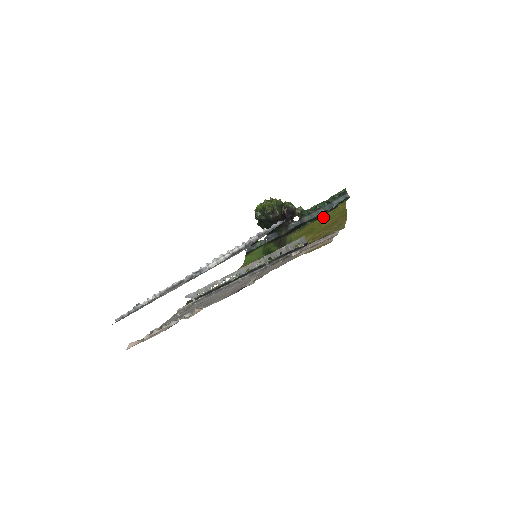
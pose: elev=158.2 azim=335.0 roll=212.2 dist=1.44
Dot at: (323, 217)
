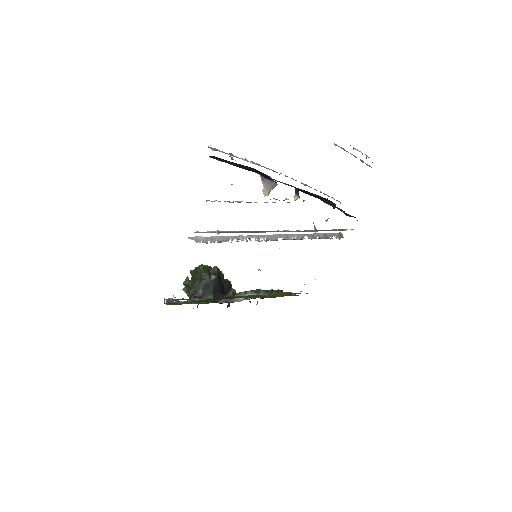
Dot at: occluded
